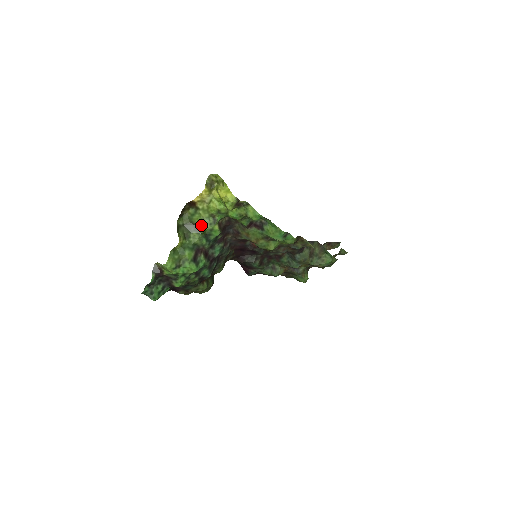
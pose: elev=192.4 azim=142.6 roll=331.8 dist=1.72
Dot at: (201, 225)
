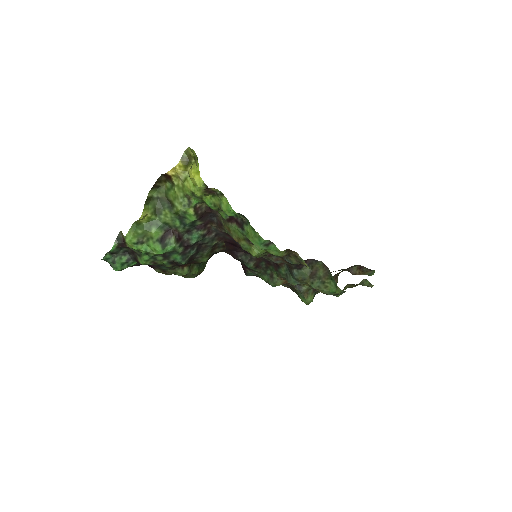
Dot at: (175, 204)
